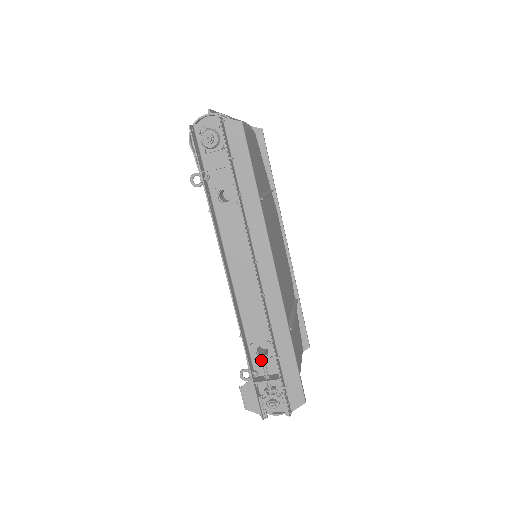
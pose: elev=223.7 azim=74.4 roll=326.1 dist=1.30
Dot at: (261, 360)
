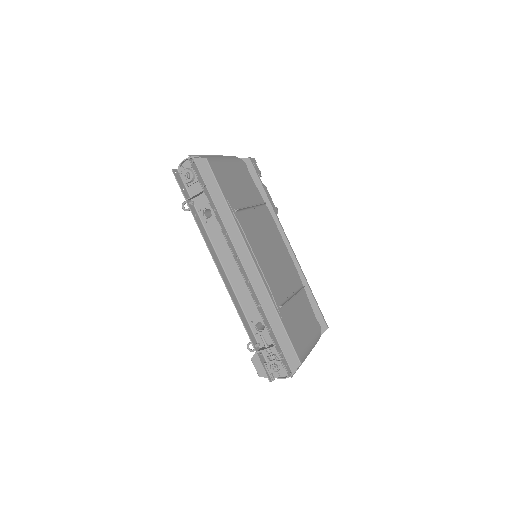
Dot at: (261, 334)
